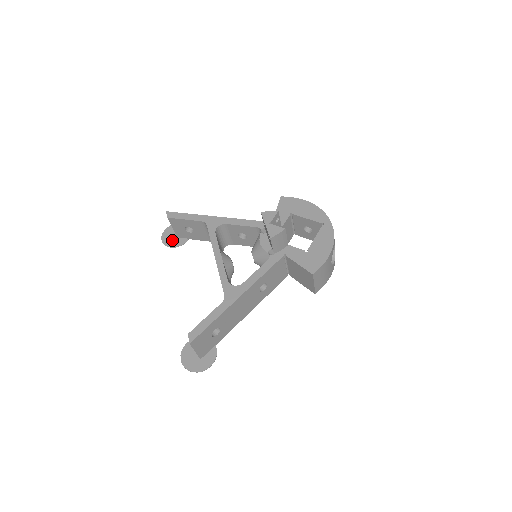
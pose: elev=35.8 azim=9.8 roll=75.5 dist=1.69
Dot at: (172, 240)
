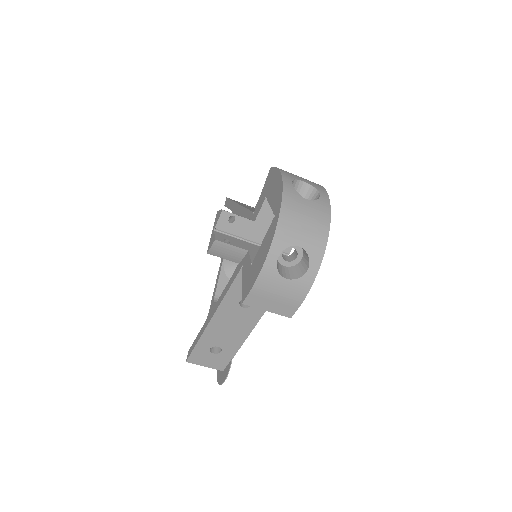
Dot at: occluded
